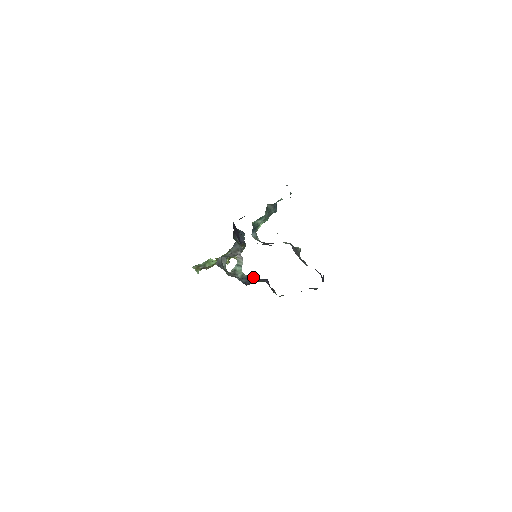
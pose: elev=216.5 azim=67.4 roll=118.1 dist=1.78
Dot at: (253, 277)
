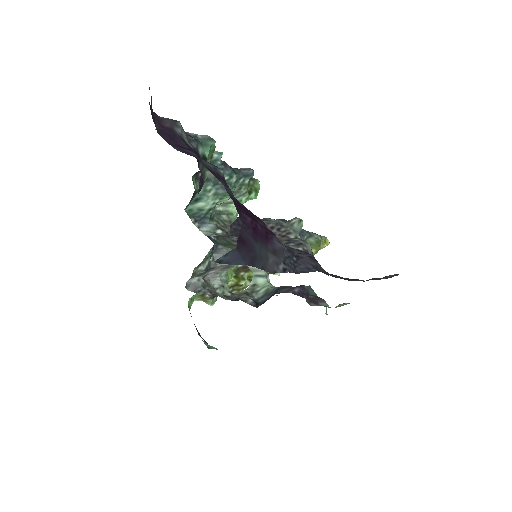
Dot at: (278, 288)
